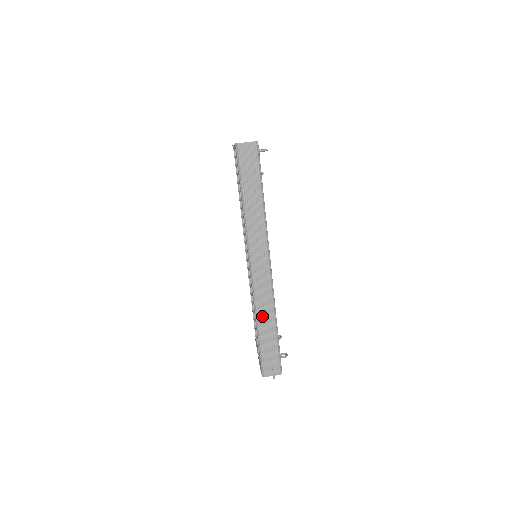
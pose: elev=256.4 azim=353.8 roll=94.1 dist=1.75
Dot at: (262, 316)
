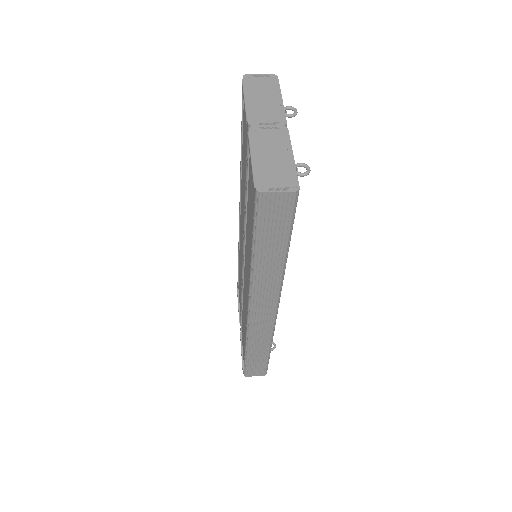
Dot at: (254, 345)
